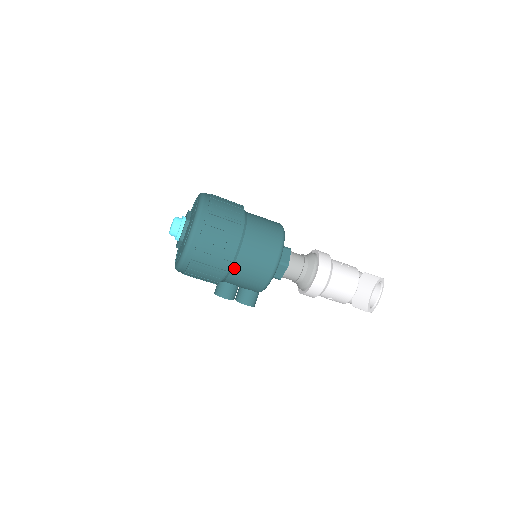
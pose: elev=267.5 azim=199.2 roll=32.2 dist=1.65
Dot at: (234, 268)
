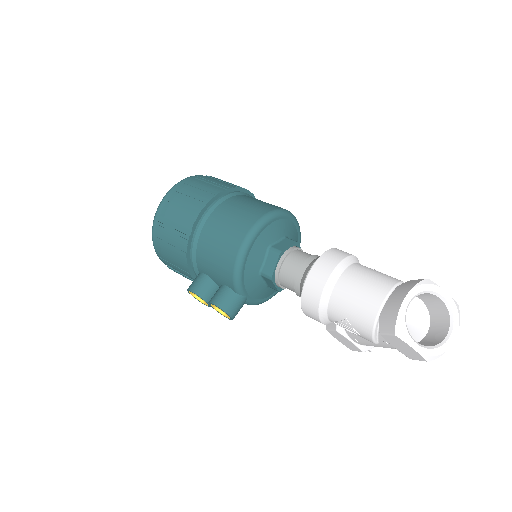
Dot at: (201, 236)
